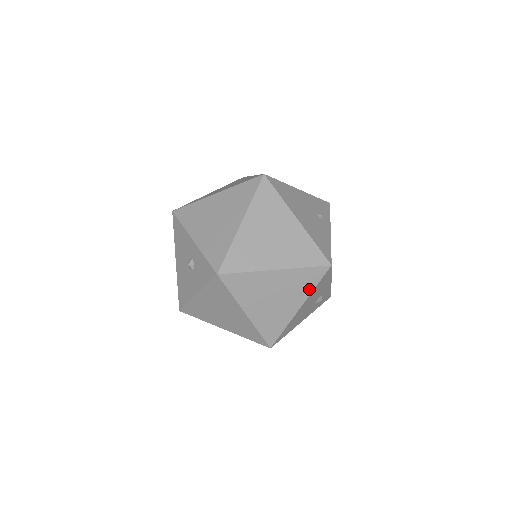
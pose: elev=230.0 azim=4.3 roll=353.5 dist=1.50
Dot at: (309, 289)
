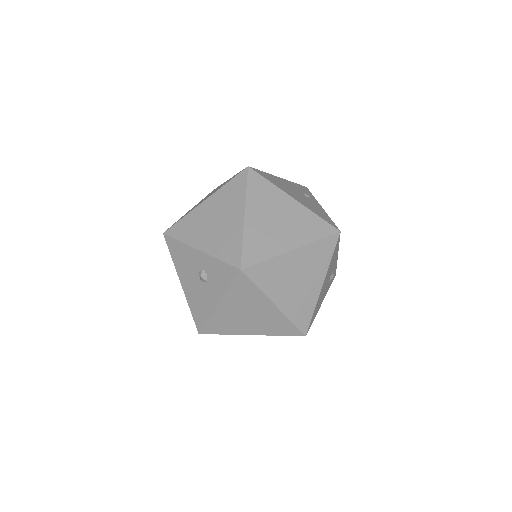
Dot at: (326, 262)
